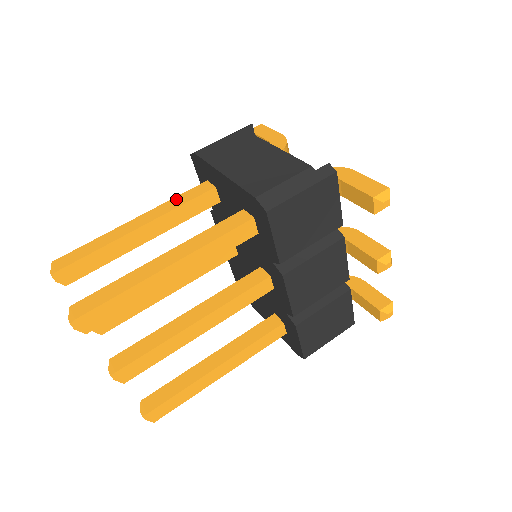
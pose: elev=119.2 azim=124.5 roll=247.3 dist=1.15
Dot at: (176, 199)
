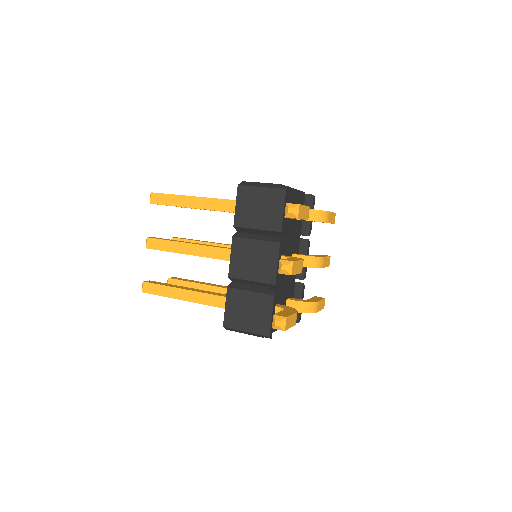
Dot at: occluded
